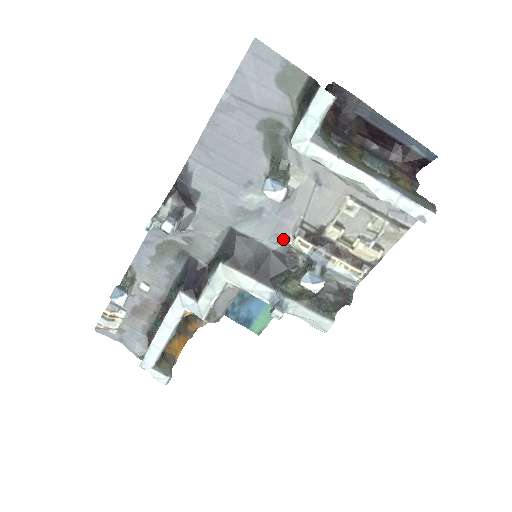
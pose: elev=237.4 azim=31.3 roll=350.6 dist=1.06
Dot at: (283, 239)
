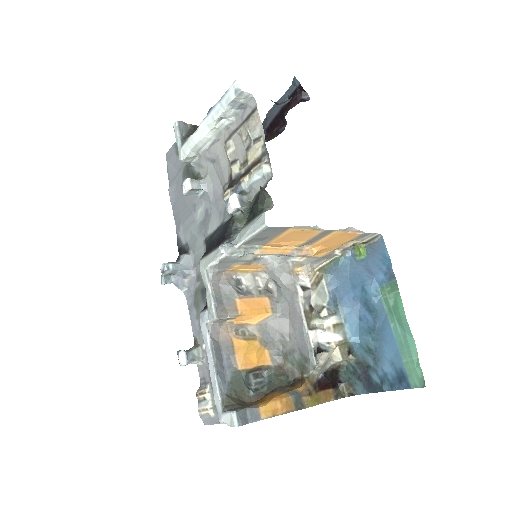
Dot at: (224, 211)
